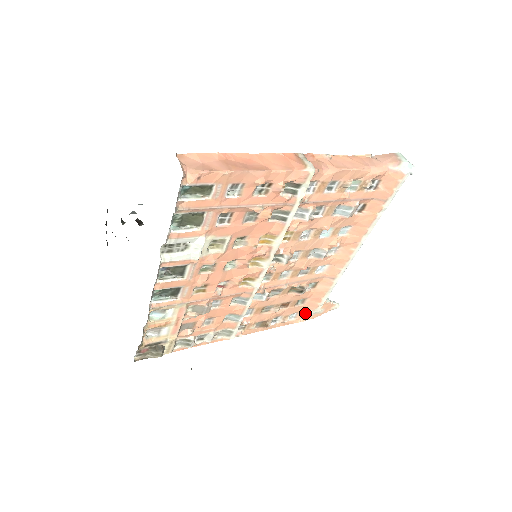
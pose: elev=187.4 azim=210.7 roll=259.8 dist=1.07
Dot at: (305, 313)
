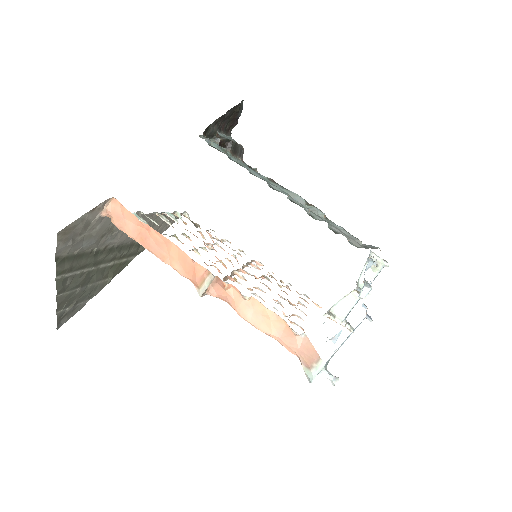
Dot at: occluded
